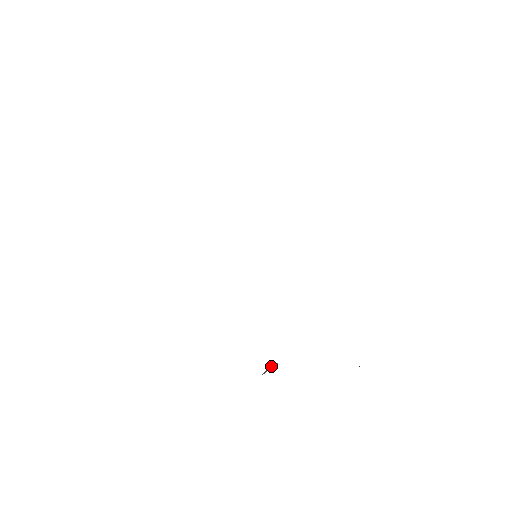
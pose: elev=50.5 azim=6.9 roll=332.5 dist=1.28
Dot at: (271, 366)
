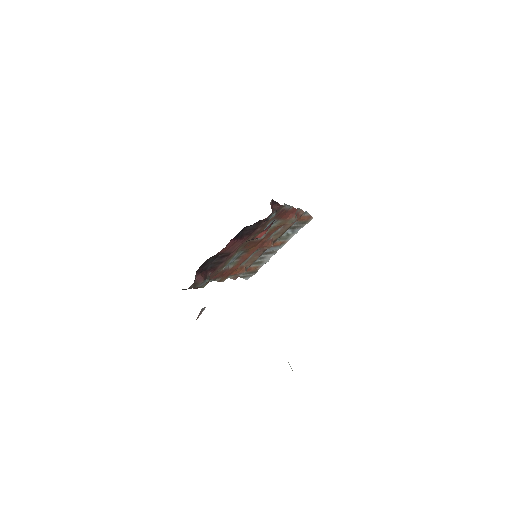
Dot at: (202, 310)
